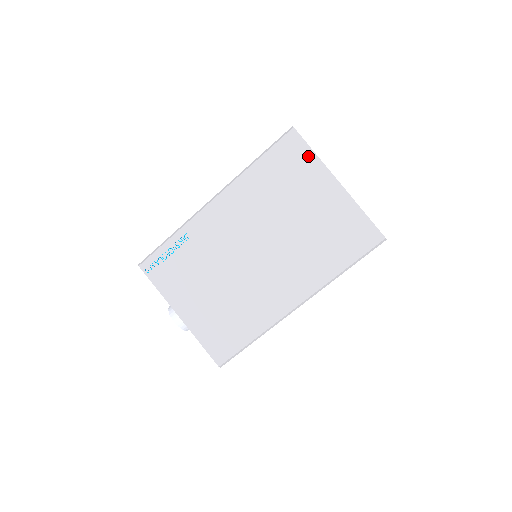
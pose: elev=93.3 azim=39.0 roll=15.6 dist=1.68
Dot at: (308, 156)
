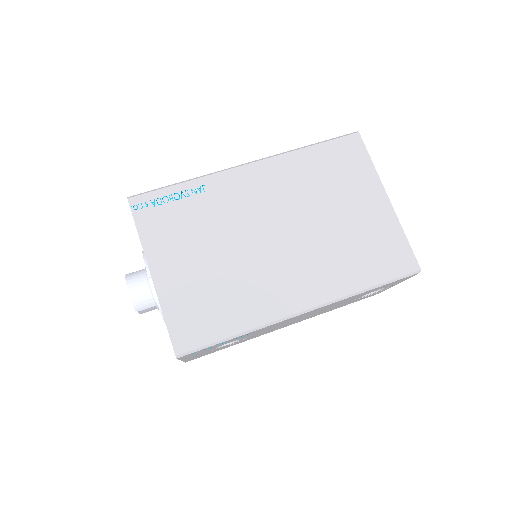
Dot at: (365, 162)
